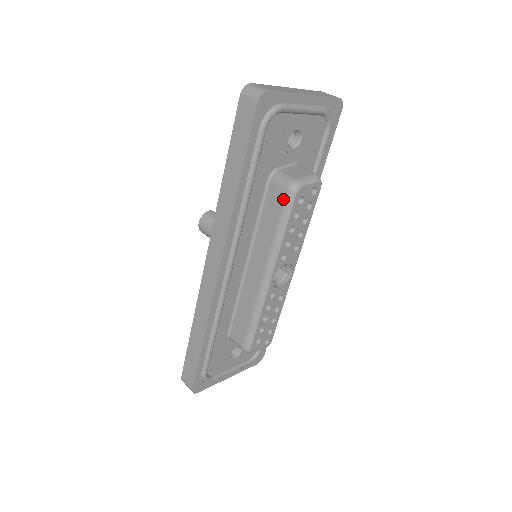
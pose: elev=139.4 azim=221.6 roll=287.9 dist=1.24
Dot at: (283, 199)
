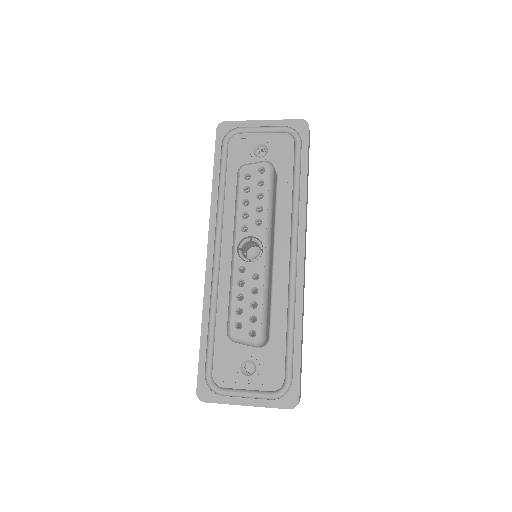
Dot at: (237, 181)
